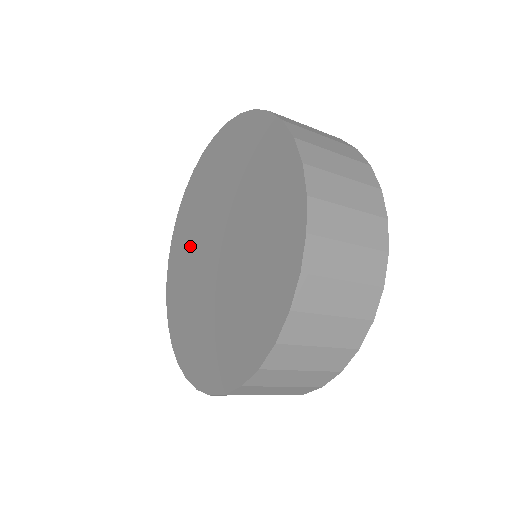
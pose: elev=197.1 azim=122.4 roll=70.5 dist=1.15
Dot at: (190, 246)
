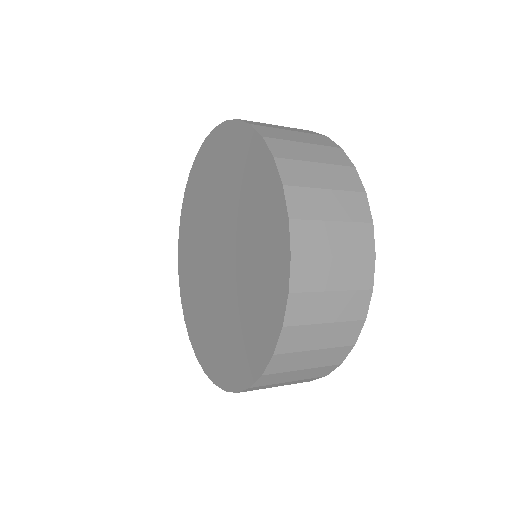
Dot at: (198, 223)
